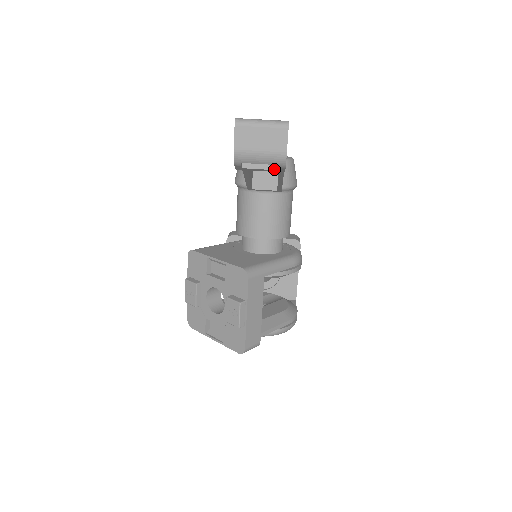
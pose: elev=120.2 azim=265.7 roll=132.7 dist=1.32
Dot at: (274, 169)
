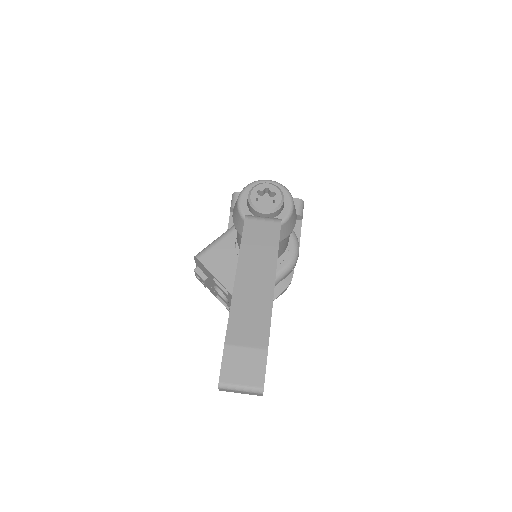
Dot at: occluded
